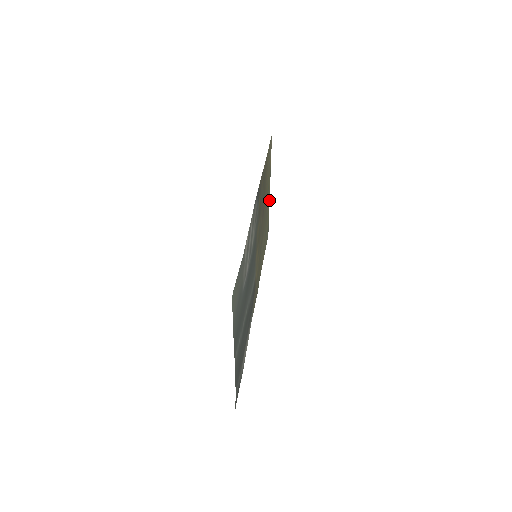
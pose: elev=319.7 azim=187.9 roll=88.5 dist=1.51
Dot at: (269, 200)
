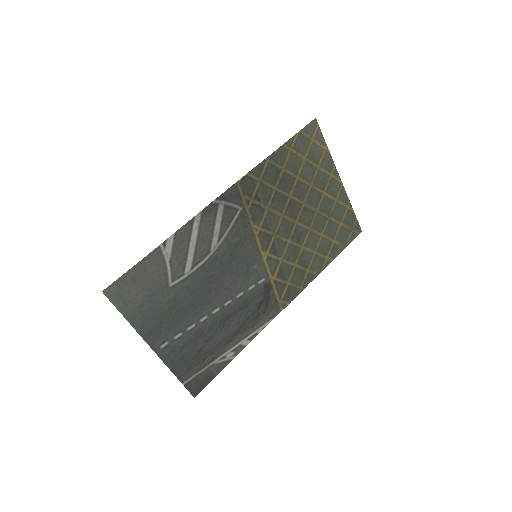
Dot at: (344, 192)
